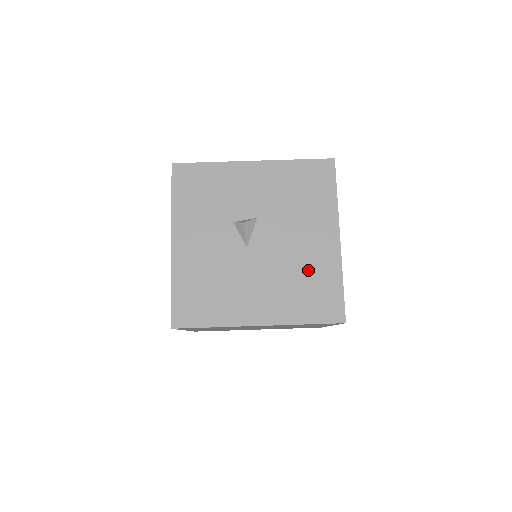
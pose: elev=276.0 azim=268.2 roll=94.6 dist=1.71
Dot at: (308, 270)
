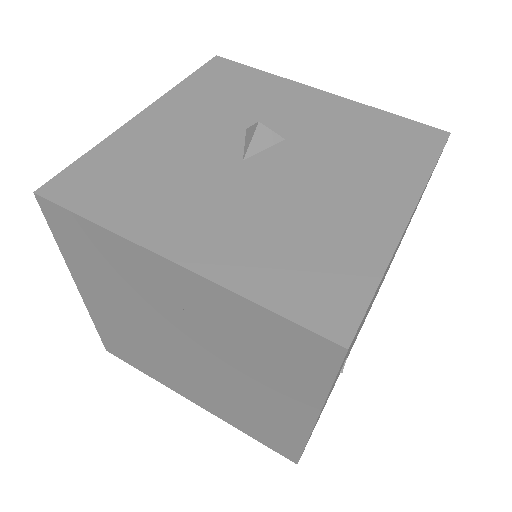
Dot at: (324, 231)
